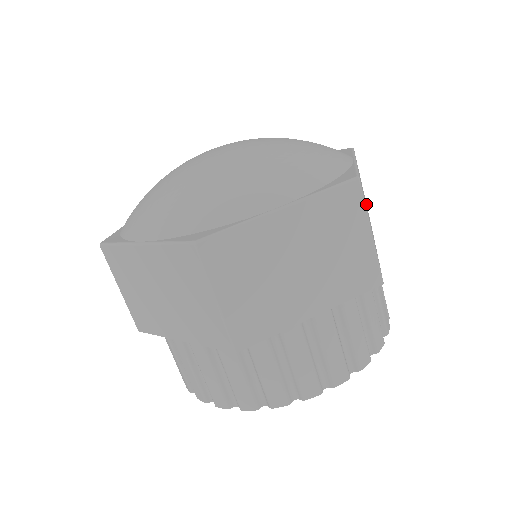
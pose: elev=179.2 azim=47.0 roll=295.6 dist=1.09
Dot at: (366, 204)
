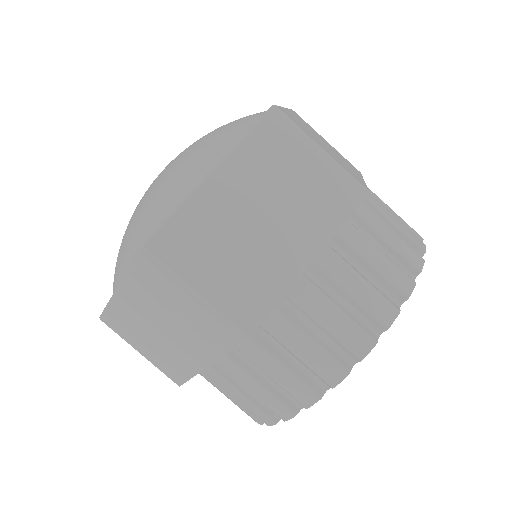
Dot at: (334, 149)
